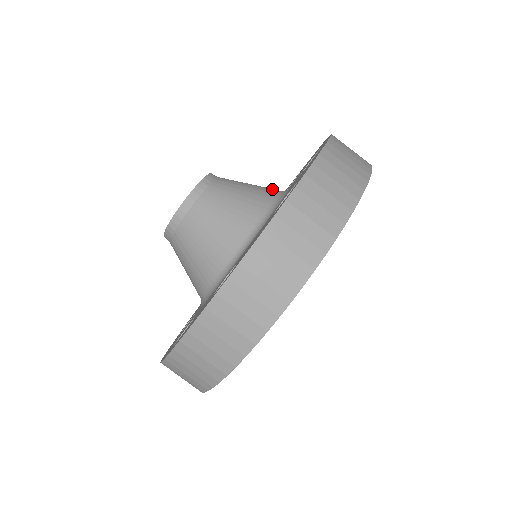
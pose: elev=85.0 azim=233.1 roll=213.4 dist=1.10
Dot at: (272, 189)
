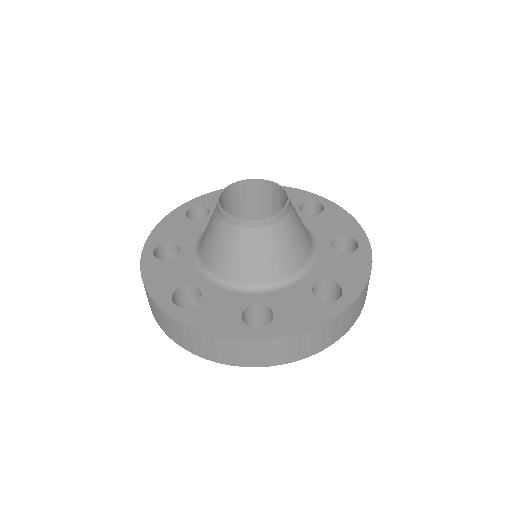
Dot at: (309, 237)
